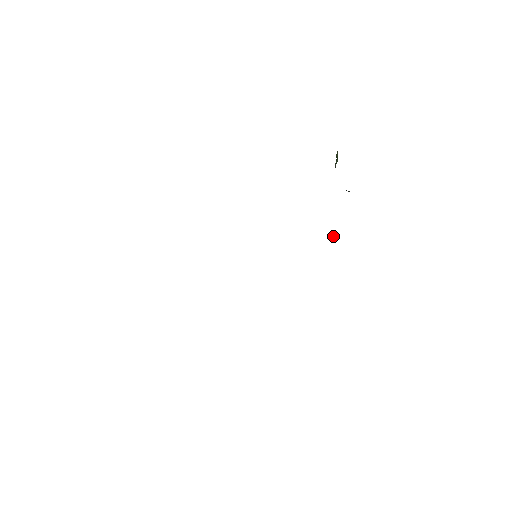
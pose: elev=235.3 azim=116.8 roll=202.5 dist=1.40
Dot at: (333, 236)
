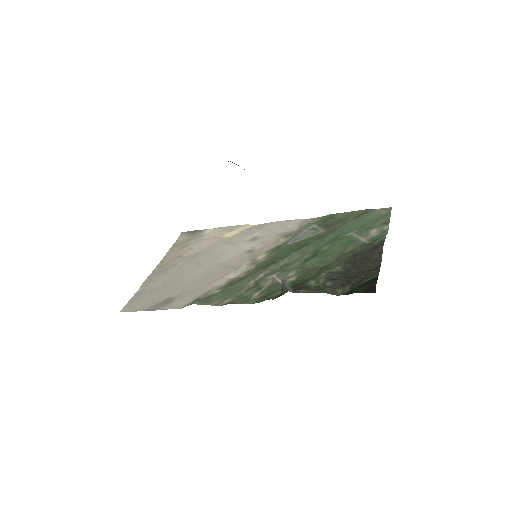
Dot at: occluded
